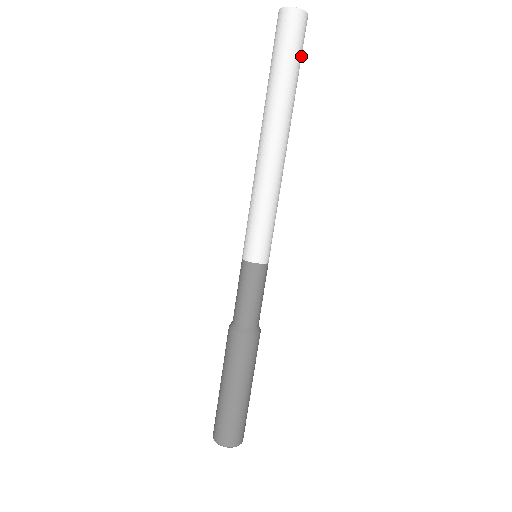
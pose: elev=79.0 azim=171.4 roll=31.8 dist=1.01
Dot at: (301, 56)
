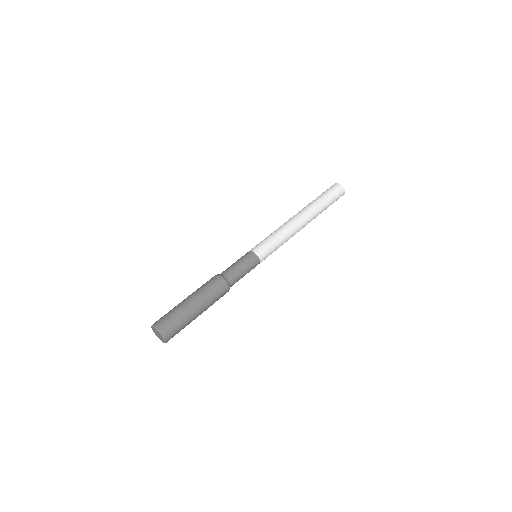
Dot at: occluded
